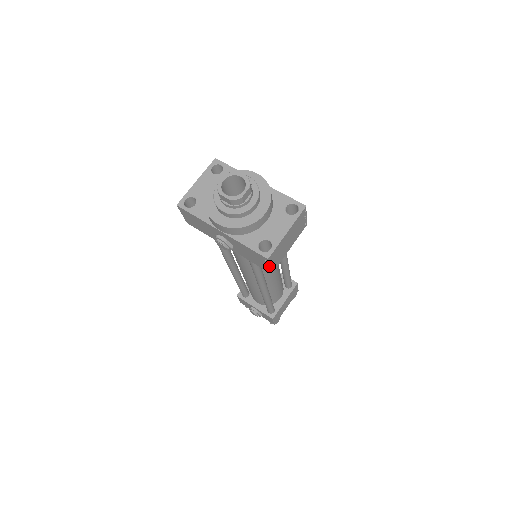
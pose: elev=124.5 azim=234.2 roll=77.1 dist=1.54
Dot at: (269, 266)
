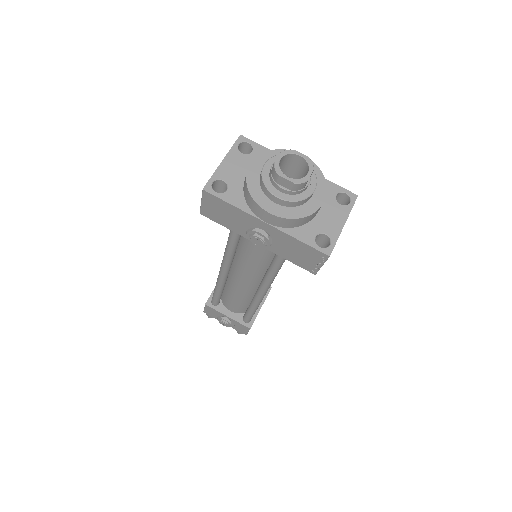
Dot at: (322, 265)
